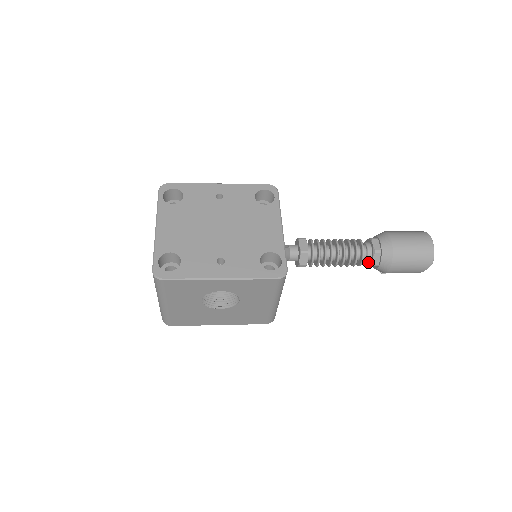
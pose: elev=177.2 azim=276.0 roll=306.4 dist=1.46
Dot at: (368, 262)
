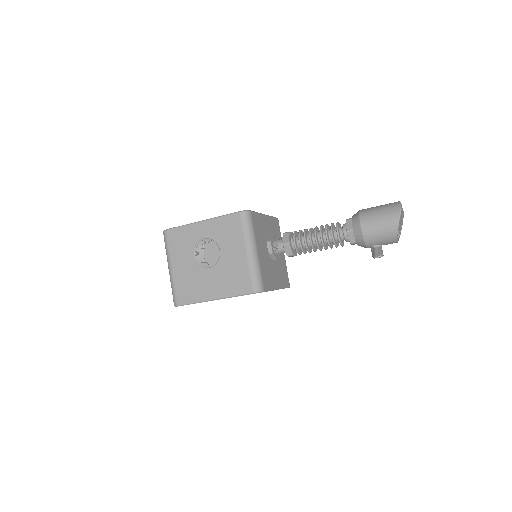
Dot at: (347, 235)
